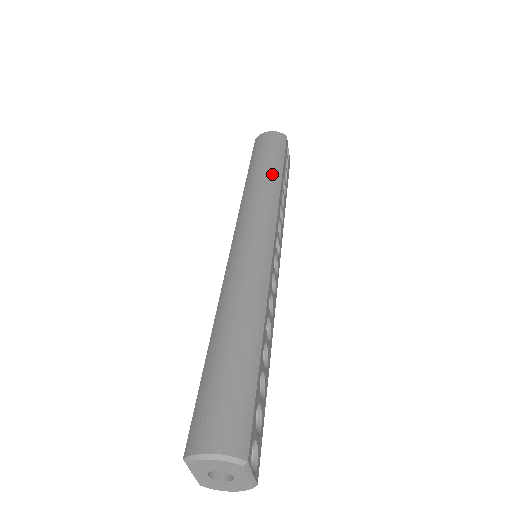
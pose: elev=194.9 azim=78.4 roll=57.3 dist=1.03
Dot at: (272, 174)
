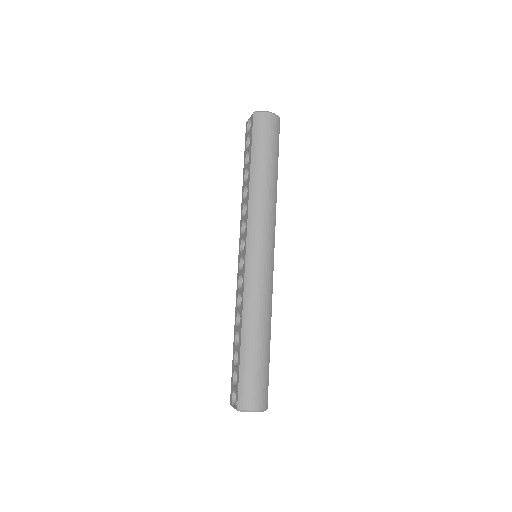
Dot at: (273, 180)
